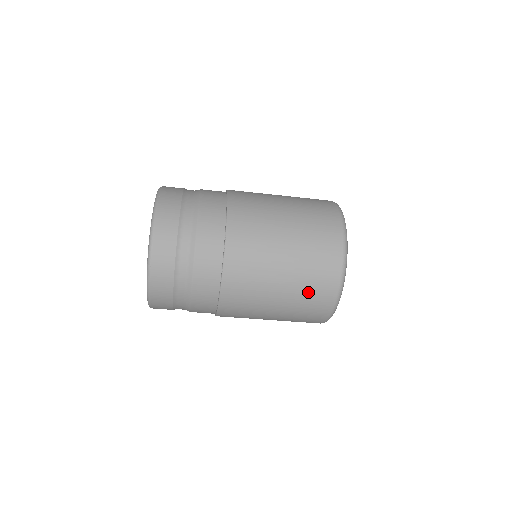
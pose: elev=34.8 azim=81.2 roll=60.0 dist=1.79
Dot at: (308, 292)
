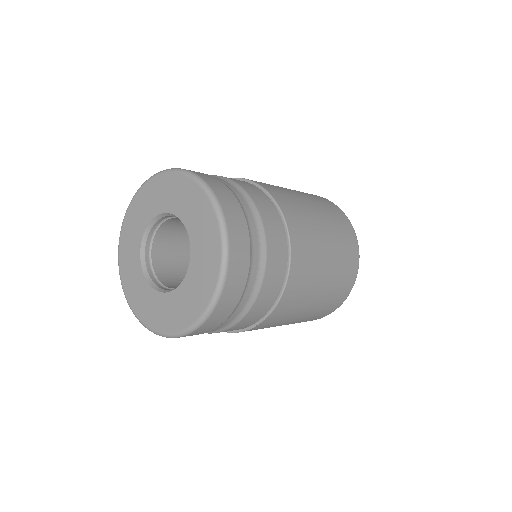
Dot at: occluded
